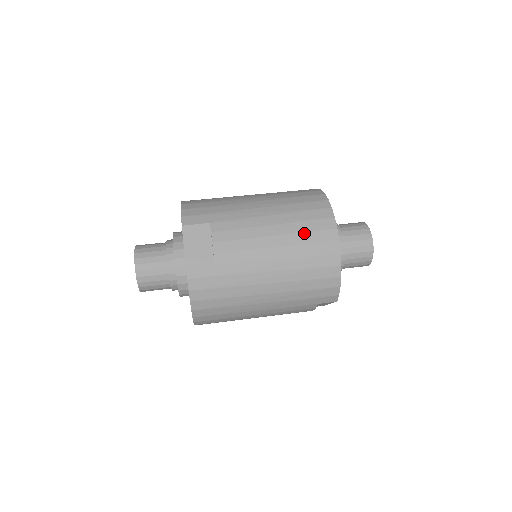
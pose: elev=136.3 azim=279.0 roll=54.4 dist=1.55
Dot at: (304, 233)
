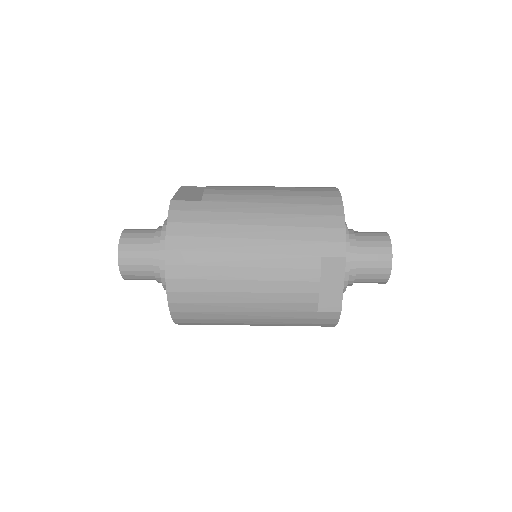
Dot at: (301, 188)
